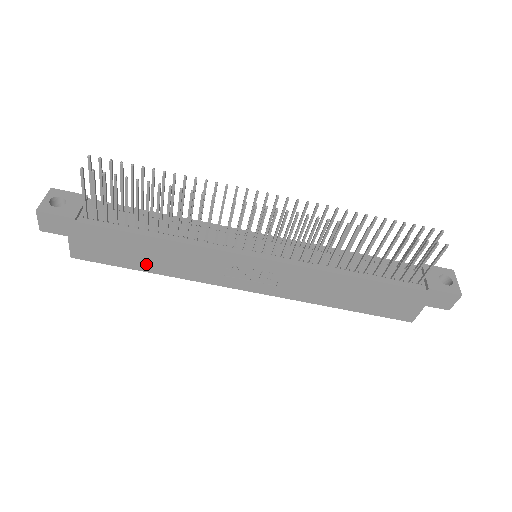
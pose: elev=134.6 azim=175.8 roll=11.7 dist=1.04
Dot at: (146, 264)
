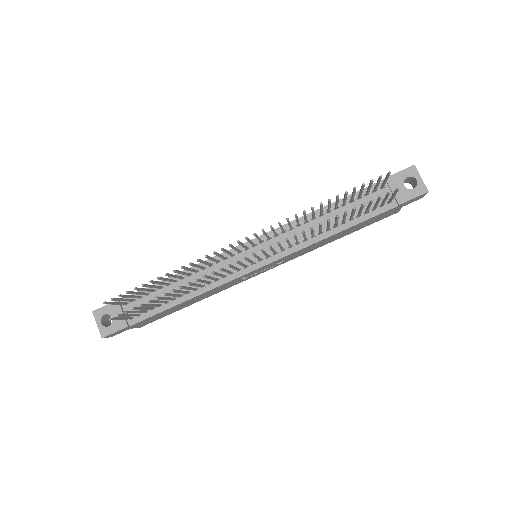
Dot at: (188, 305)
